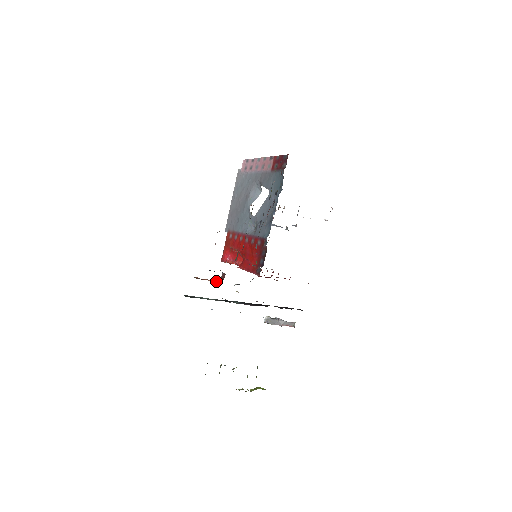
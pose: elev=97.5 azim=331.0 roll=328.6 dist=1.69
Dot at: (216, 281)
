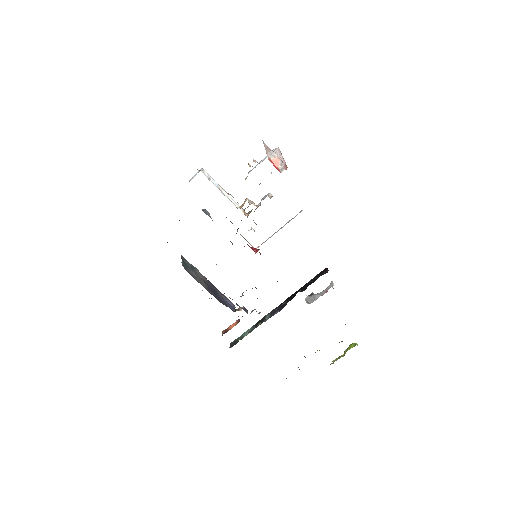
Dot at: (235, 324)
